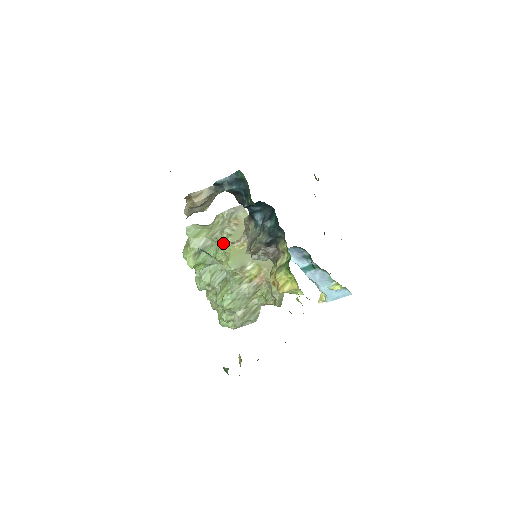
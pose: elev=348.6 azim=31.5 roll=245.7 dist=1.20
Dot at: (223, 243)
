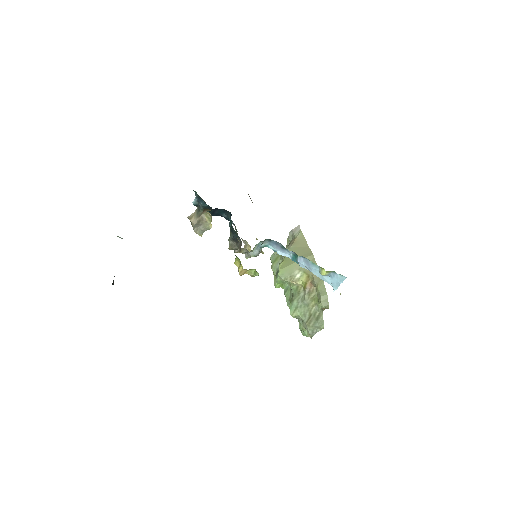
Dot at: occluded
